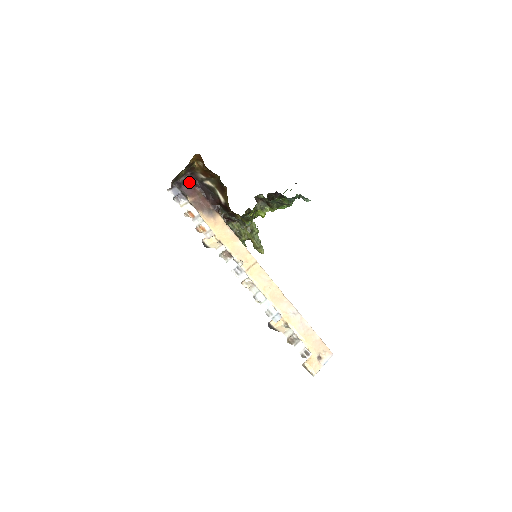
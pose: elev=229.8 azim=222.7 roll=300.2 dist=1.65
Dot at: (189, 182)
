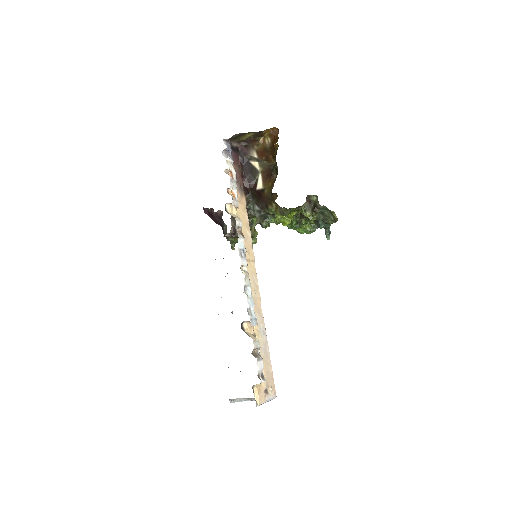
Dot at: (237, 152)
